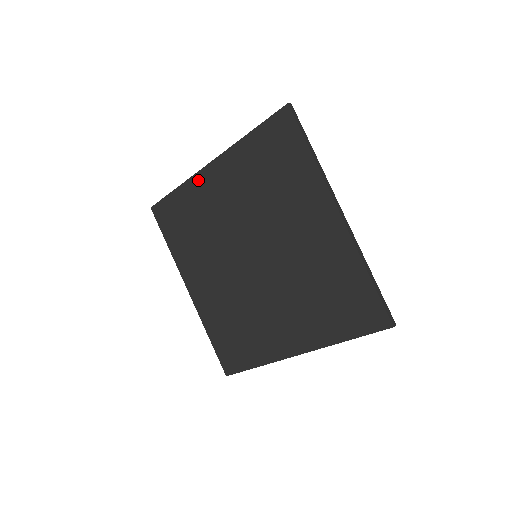
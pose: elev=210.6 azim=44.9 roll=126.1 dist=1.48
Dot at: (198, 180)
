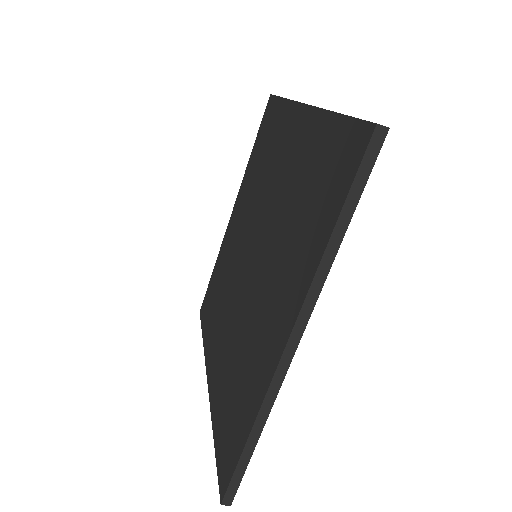
Dot at: (225, 238)
